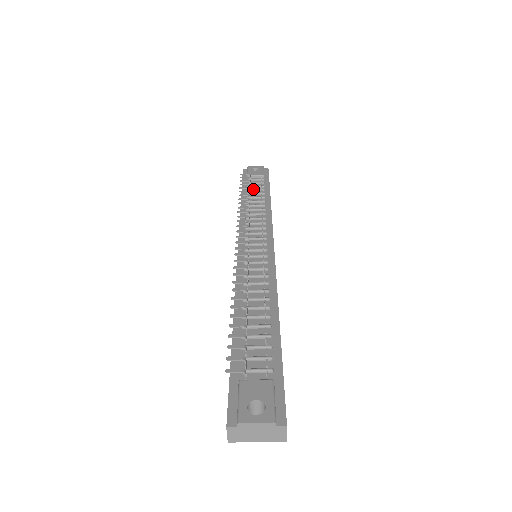
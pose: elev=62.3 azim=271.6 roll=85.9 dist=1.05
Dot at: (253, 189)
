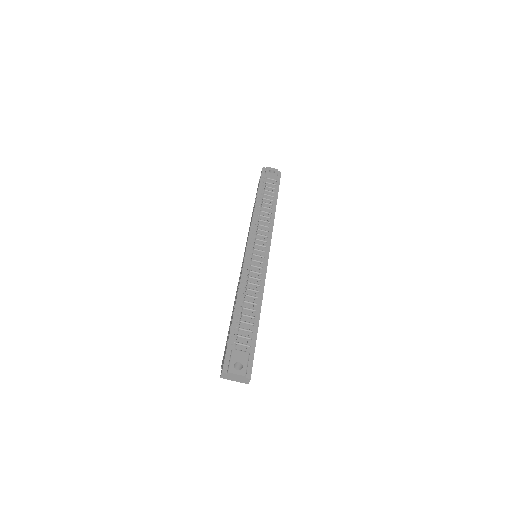
Dot at: (266, 194)
